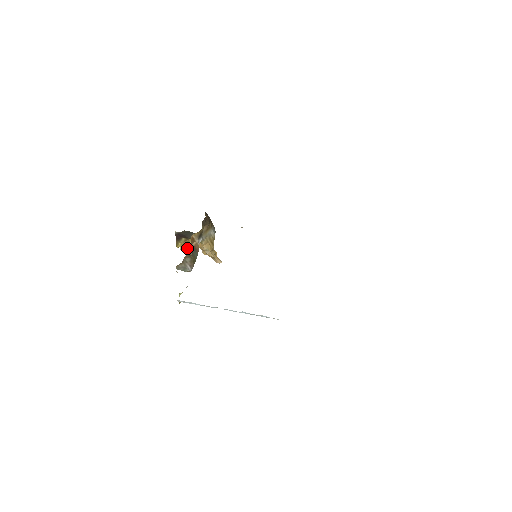
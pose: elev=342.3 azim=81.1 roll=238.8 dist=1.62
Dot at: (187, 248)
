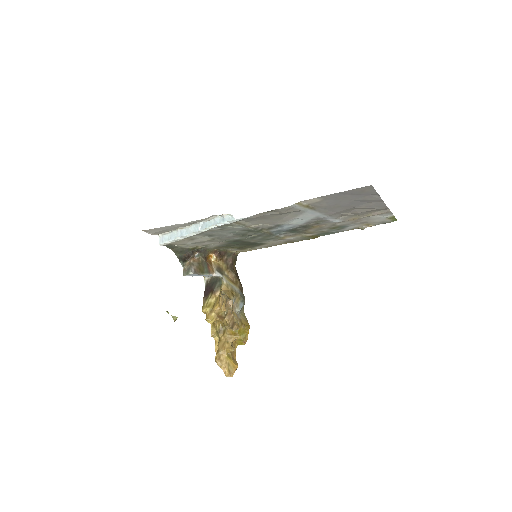
Dot at: (219, 348)
